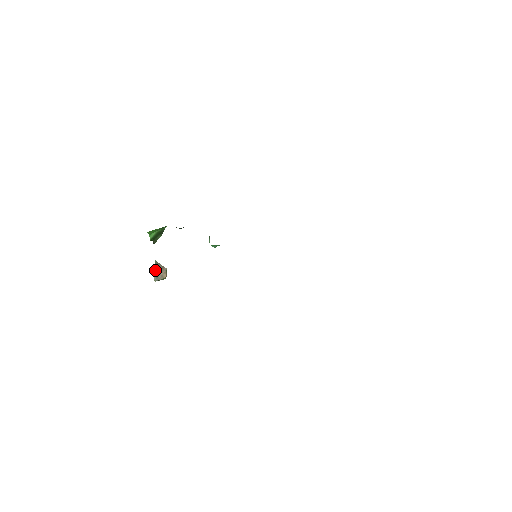
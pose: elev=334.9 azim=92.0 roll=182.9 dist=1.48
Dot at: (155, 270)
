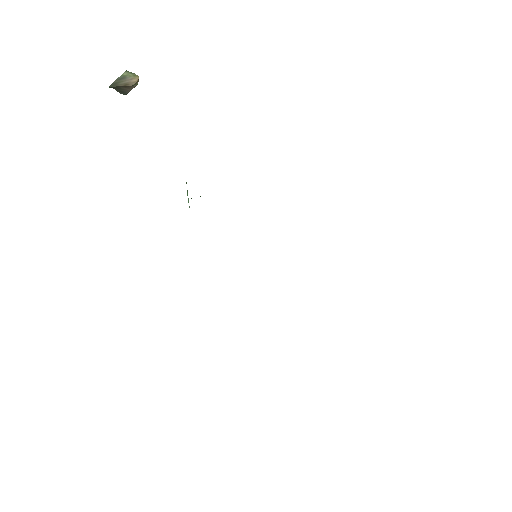
Dot at: occluded
